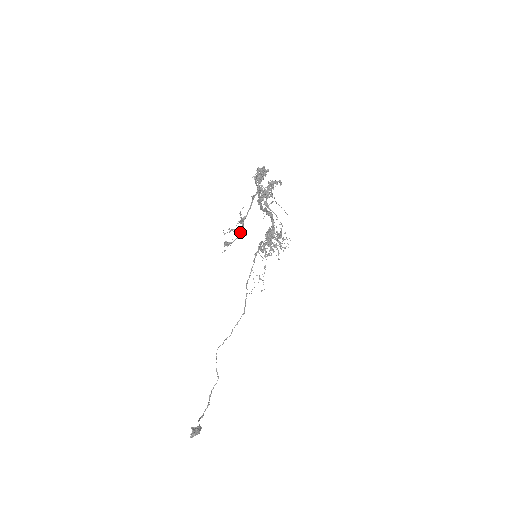
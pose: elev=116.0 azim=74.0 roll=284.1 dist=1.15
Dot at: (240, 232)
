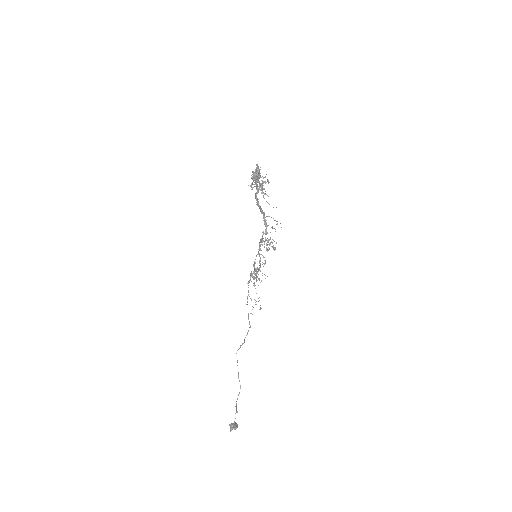
Dot at: (259, 178)
